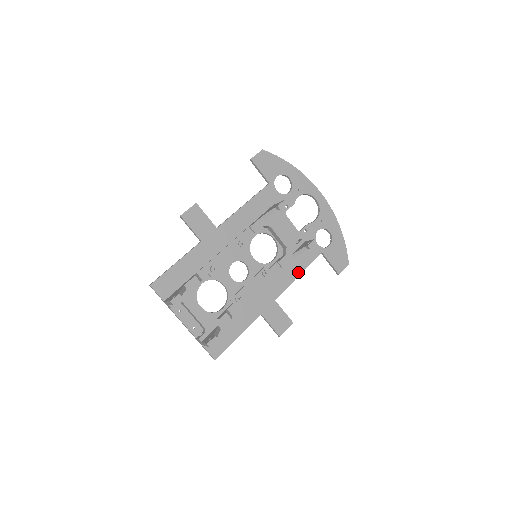
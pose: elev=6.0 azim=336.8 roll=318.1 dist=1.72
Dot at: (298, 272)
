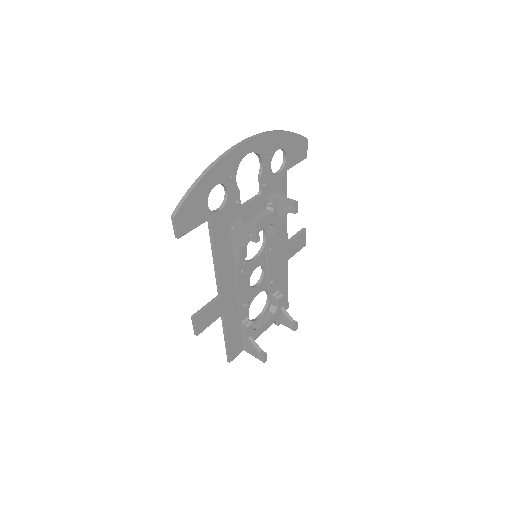
Dot at: occluded
